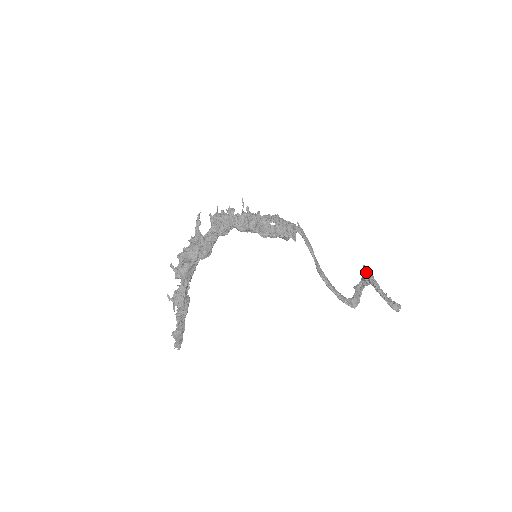
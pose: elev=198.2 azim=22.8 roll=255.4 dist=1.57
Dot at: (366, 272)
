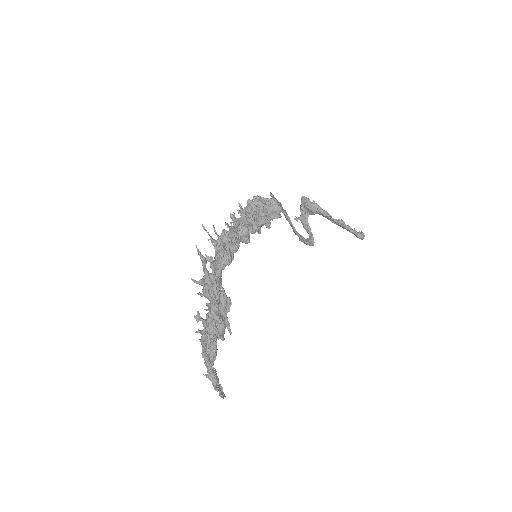
Dot at: (314, 206)
